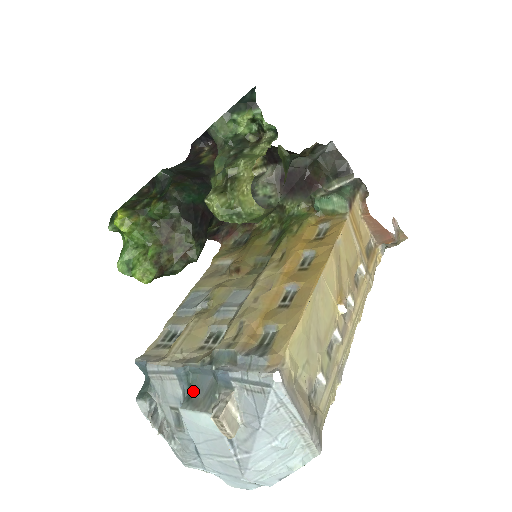
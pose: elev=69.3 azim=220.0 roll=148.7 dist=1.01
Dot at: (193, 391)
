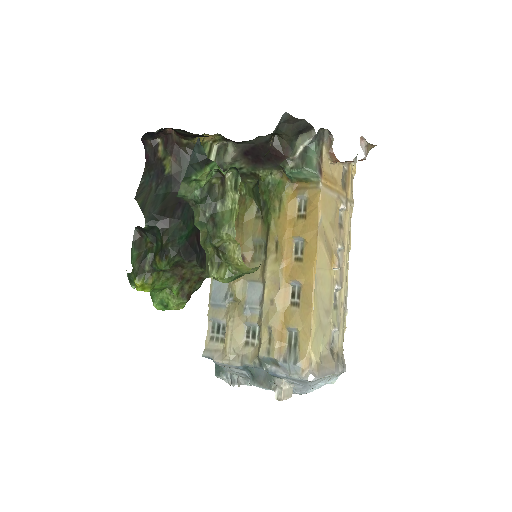
Dot at: (254, 375)
